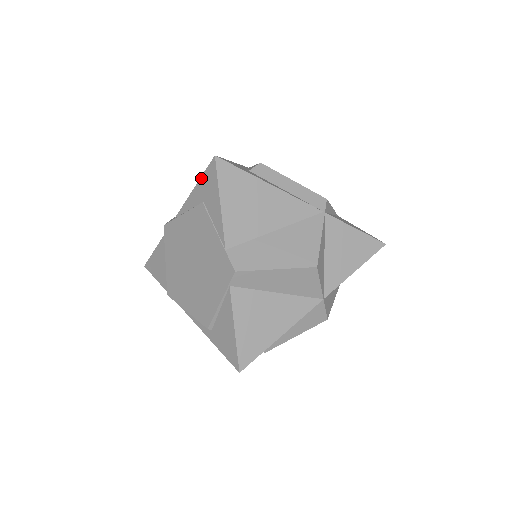
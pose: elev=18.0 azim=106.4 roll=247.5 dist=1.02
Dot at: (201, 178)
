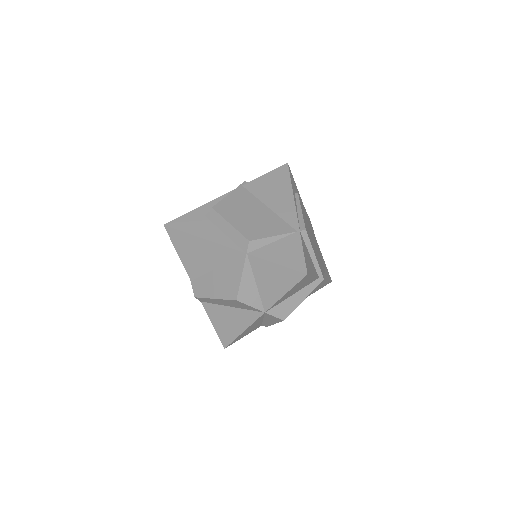
Dot at: occluded
